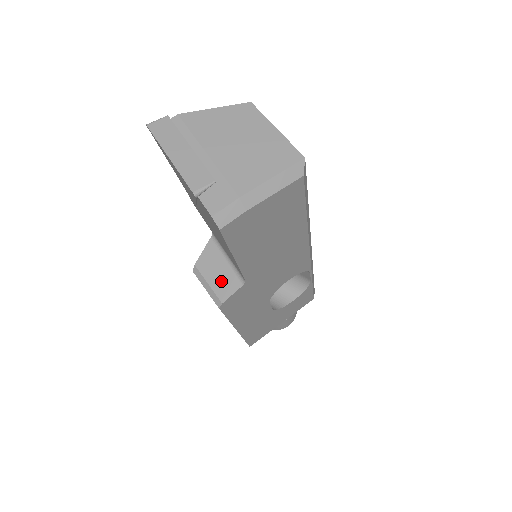
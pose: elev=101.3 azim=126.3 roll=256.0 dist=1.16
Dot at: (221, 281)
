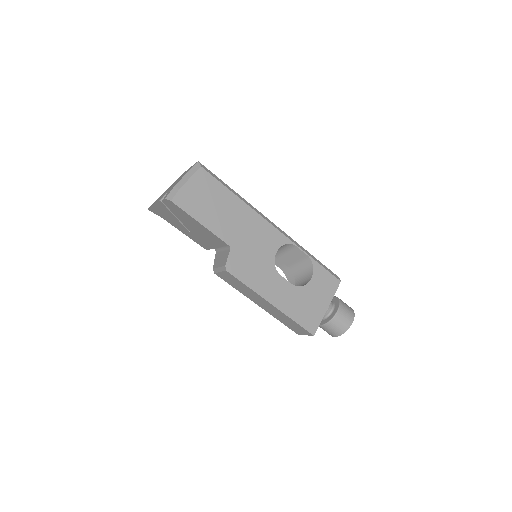
Dot at: (223, 260)
